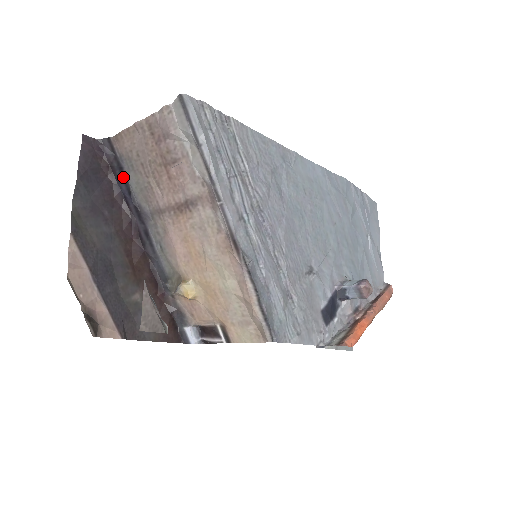
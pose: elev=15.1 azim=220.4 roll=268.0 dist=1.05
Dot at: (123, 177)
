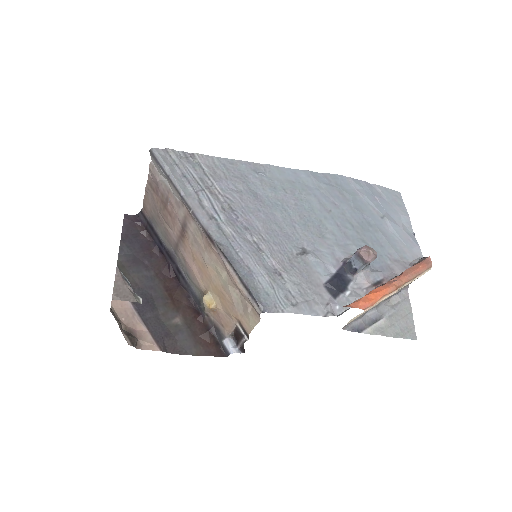
Dot at: (155, 234)
